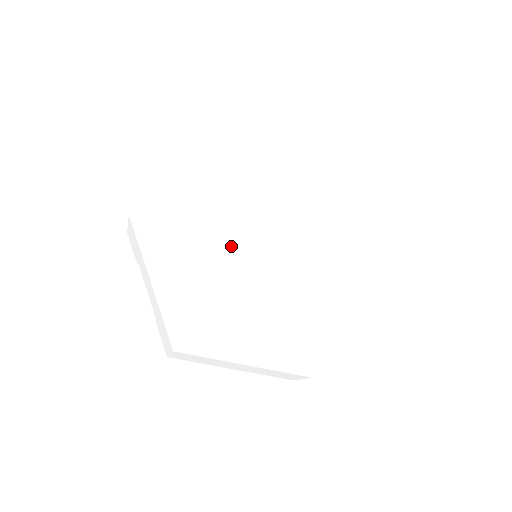
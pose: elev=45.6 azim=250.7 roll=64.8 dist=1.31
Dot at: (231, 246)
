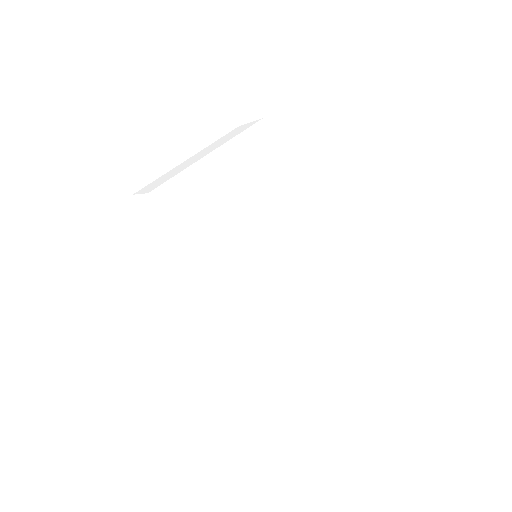
Dot at: (240, 249)
